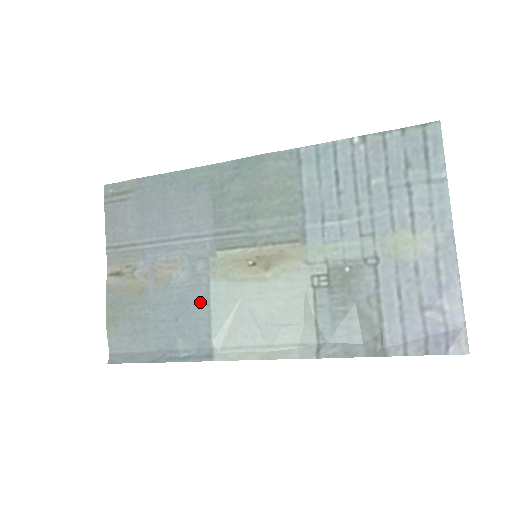
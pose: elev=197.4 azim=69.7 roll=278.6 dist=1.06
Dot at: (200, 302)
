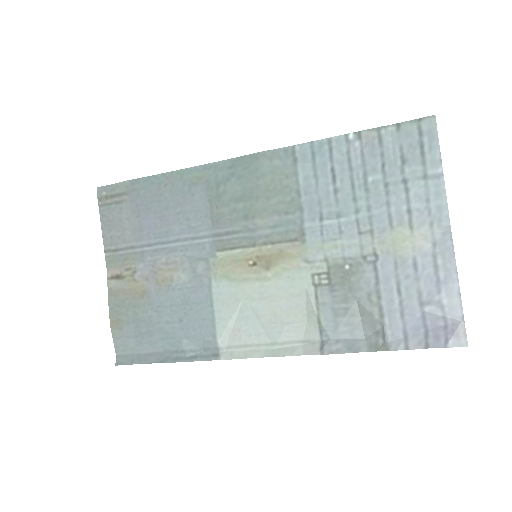
Dot at: (203, 303)
